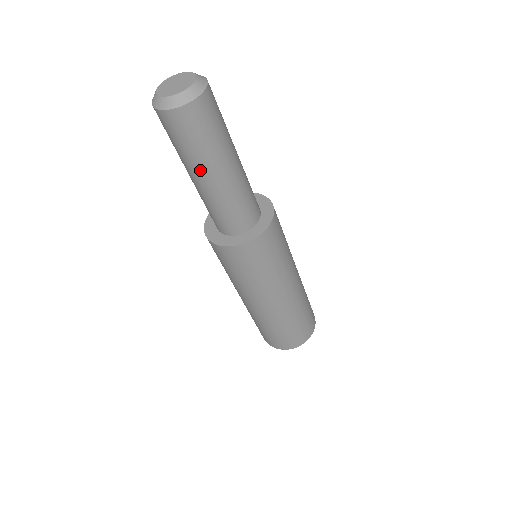
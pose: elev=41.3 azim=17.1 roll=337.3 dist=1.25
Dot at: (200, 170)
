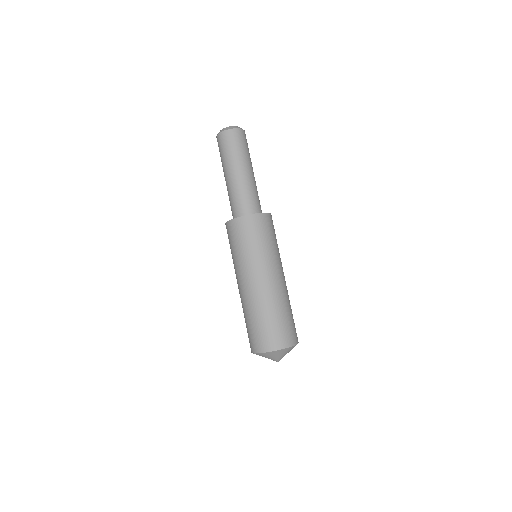
Dot at: (226, 169)
